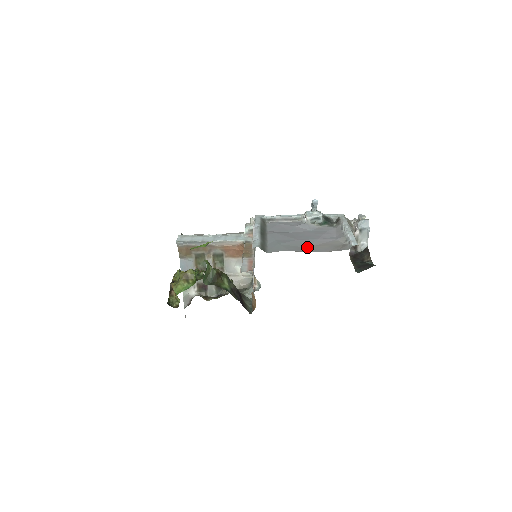
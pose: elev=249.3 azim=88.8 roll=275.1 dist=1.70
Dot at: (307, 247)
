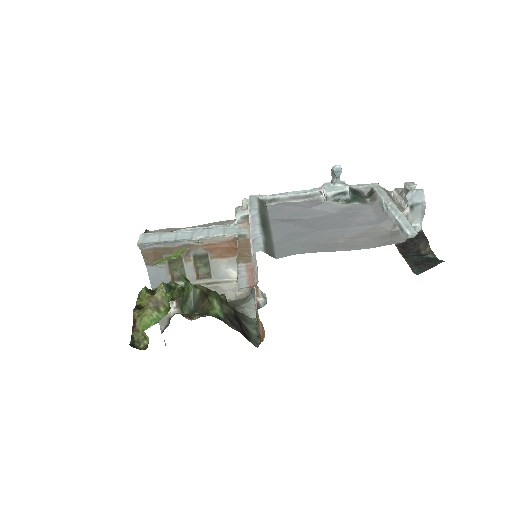
Dot at: (337, 242)
